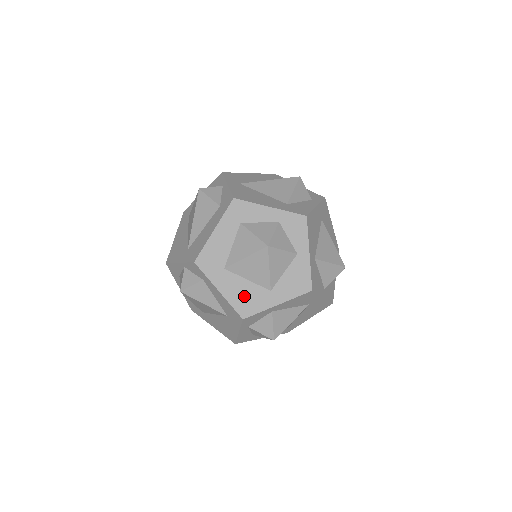
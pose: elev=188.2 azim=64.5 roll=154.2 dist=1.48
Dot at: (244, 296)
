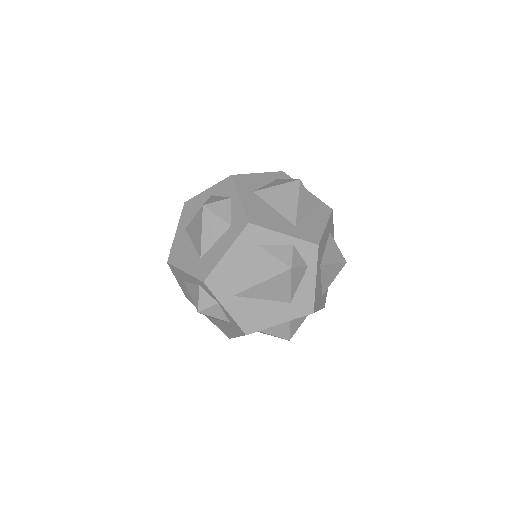
Dot at: occluded
